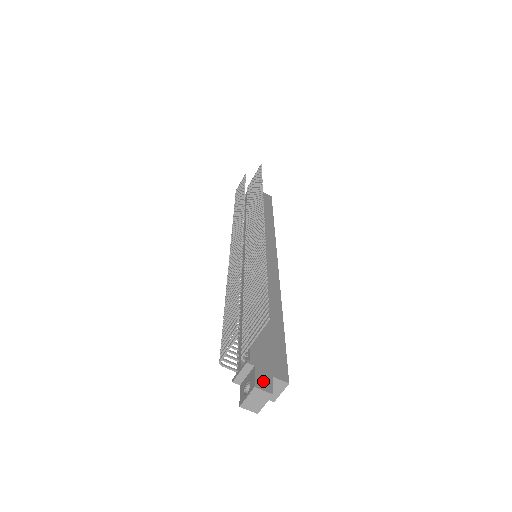
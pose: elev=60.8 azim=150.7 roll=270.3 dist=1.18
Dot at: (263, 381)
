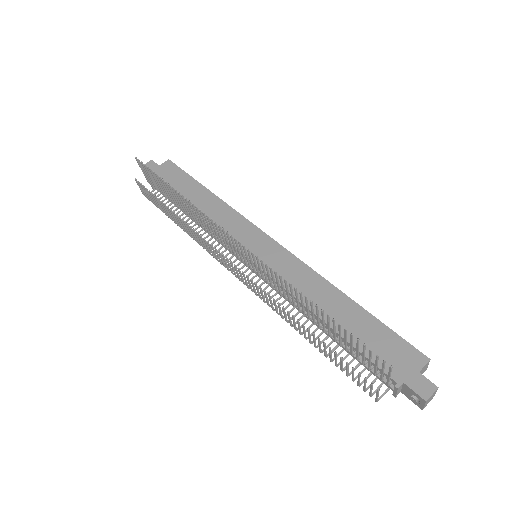
Dot at: (422, 387)
